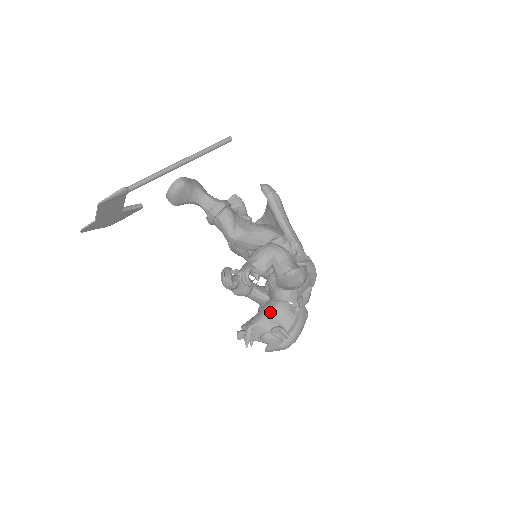
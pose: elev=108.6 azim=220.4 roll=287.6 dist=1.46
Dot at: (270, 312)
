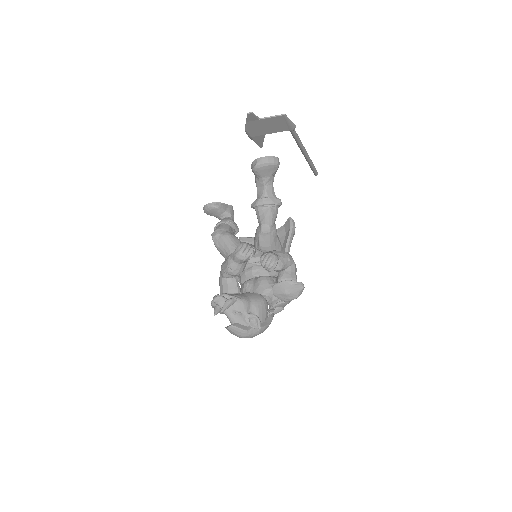
Dot at: (256, 300)
